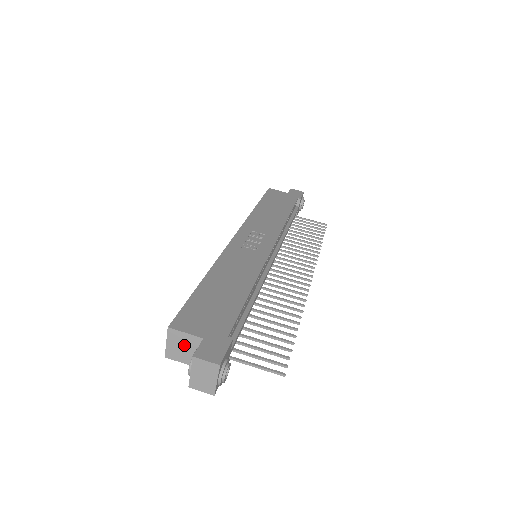
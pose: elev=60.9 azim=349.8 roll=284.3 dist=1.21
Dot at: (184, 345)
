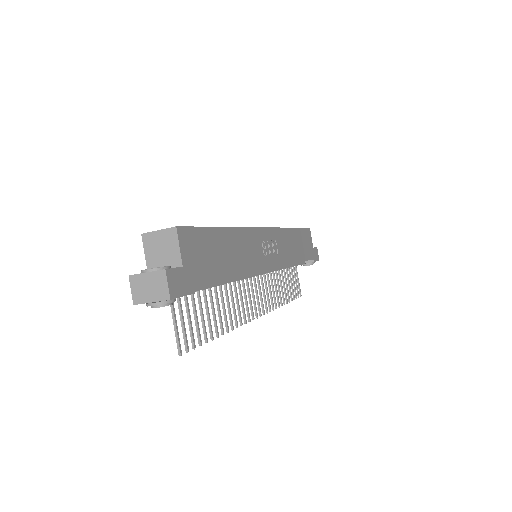
Dot at: (165, 249)
